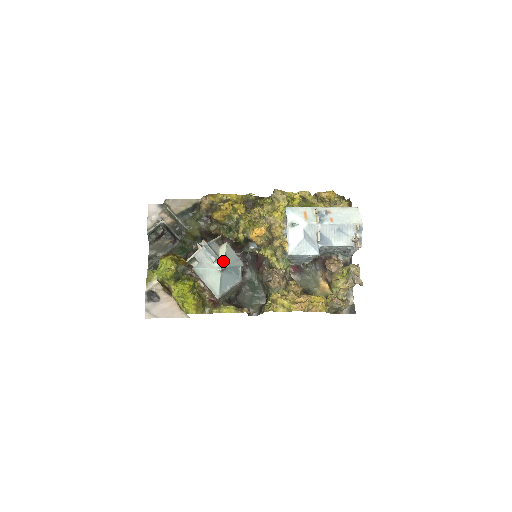
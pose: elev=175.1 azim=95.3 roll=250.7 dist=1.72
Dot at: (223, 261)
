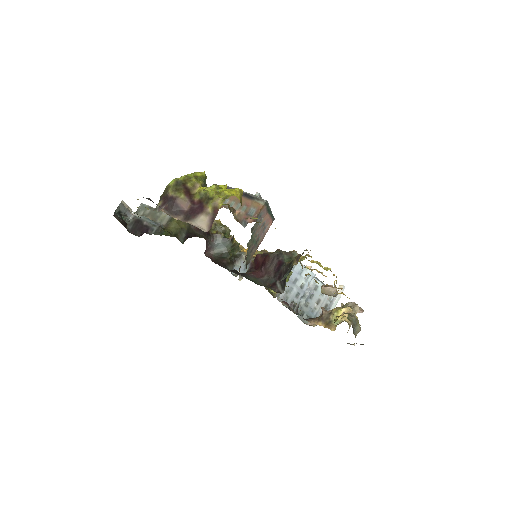
Dot at: occluded
